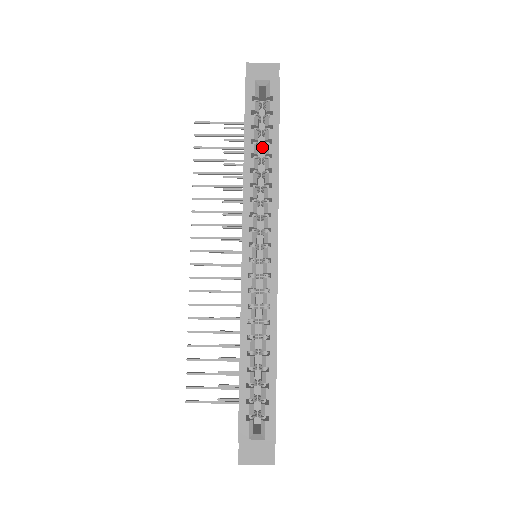
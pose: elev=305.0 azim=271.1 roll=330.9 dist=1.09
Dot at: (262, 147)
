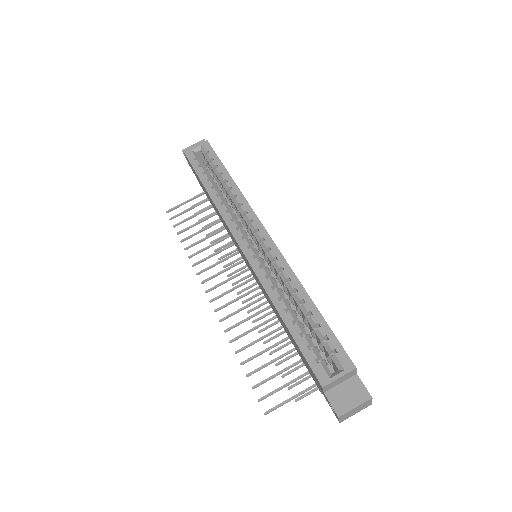
Dot at: (218, 184)
